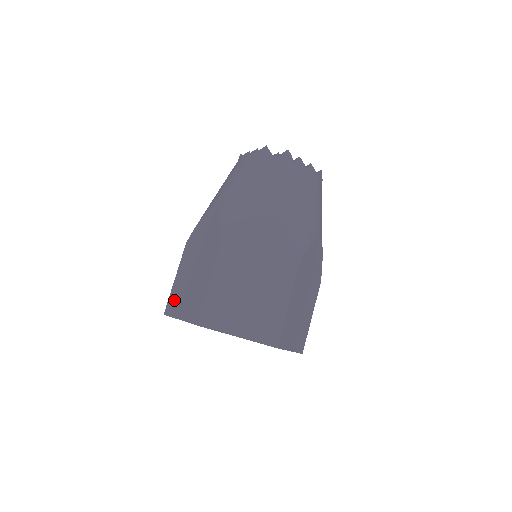
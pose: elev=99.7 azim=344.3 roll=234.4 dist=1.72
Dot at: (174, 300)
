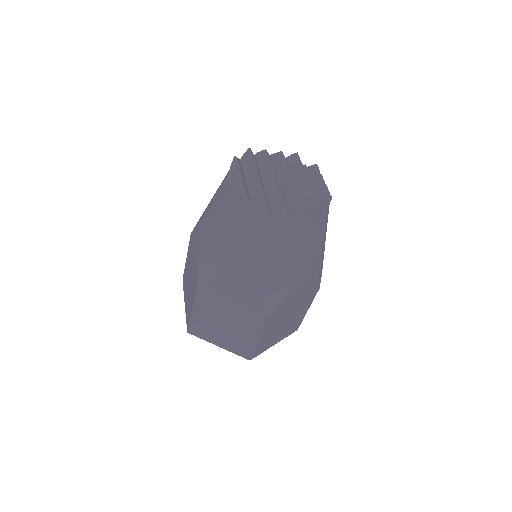
Dot at: (185, 280)
